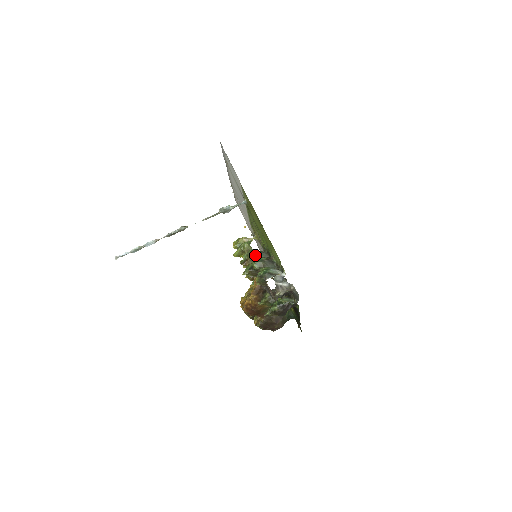
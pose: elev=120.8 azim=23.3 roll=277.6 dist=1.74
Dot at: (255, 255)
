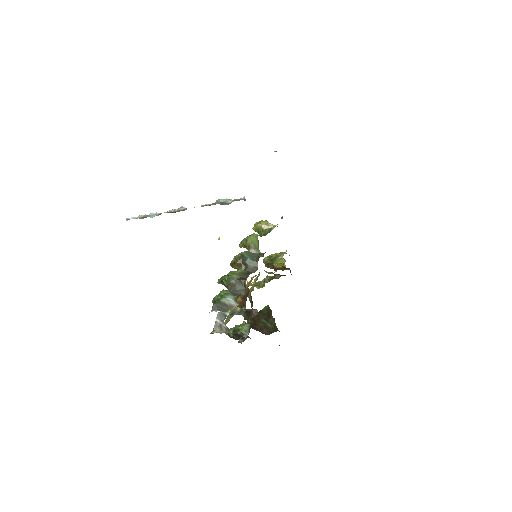
Dot at: (243, 261)
